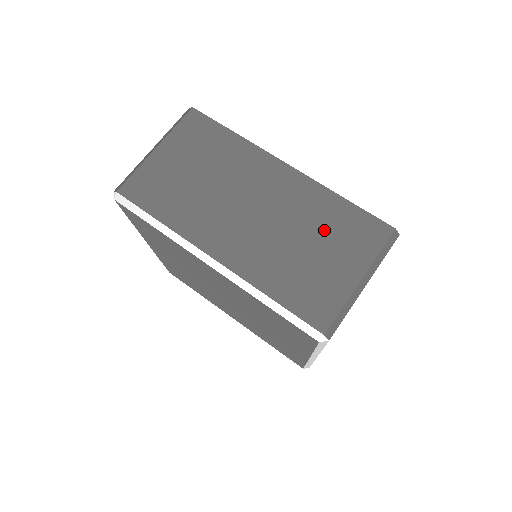
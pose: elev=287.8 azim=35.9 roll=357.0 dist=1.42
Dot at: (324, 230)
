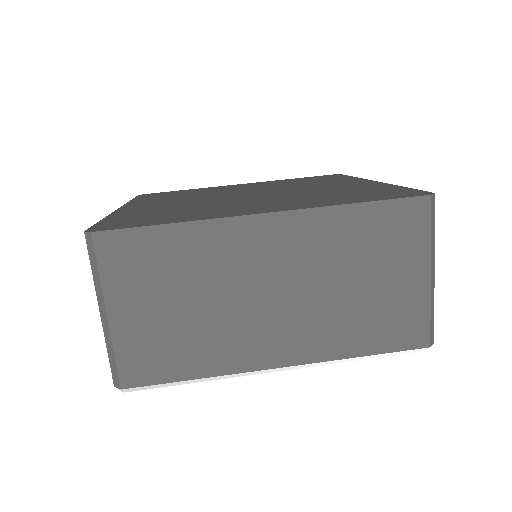
Dot at: (361, 255)
